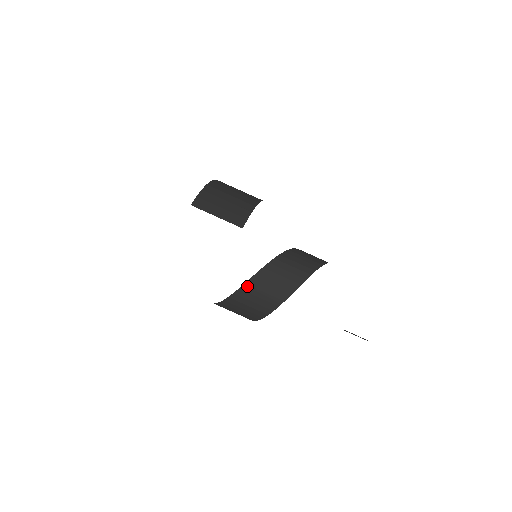
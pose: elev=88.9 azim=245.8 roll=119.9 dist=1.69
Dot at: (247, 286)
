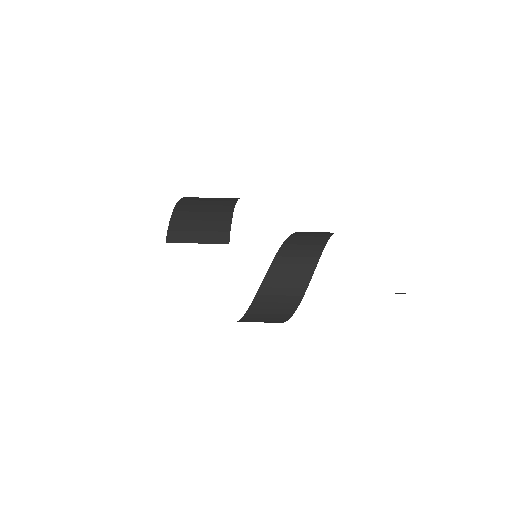
Dot at: (259, 296)
